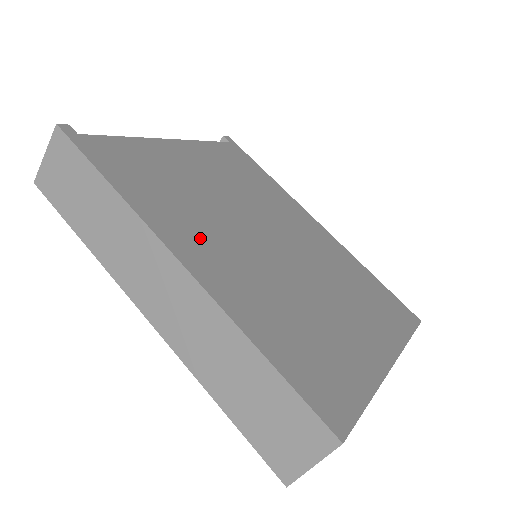
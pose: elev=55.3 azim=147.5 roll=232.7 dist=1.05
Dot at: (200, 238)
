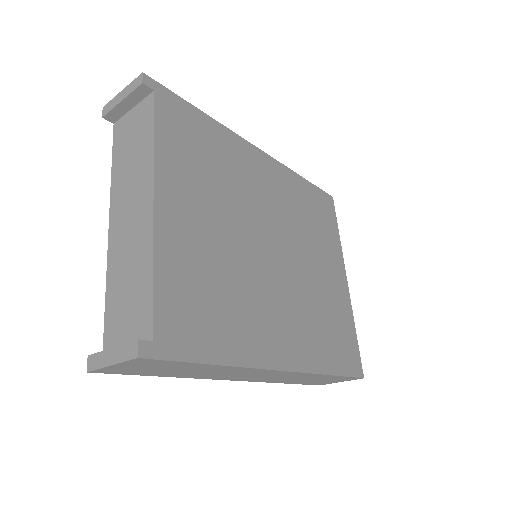
Dot at: (267, 326)
